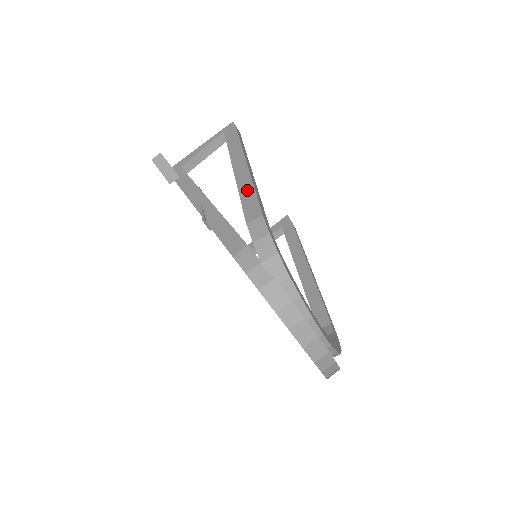
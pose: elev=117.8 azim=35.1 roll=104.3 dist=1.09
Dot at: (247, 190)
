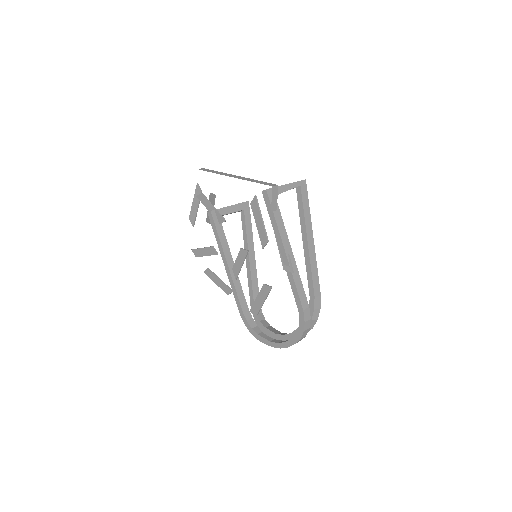
Dot at: (315, 269)
